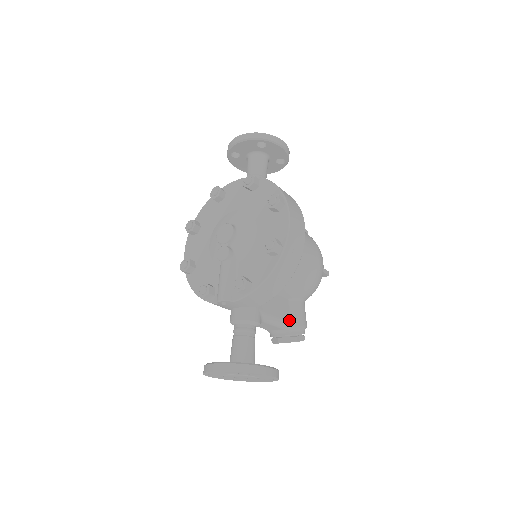
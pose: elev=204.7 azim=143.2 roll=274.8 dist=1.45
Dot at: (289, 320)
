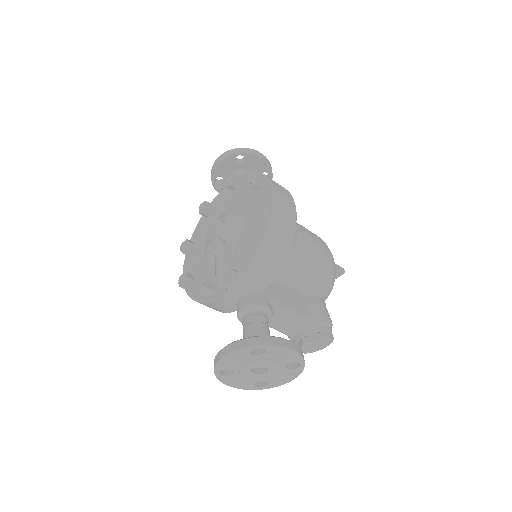
Dot at: (308, 313)
